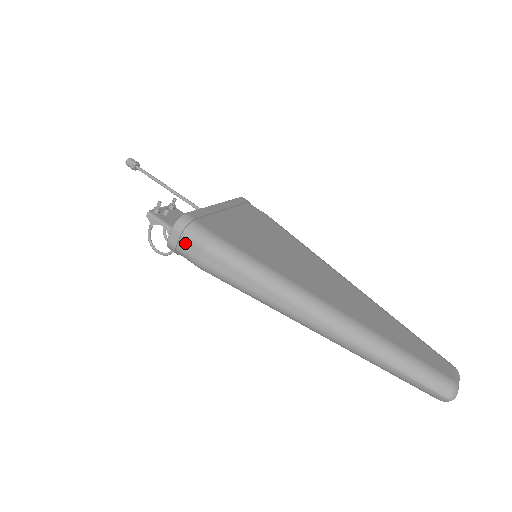
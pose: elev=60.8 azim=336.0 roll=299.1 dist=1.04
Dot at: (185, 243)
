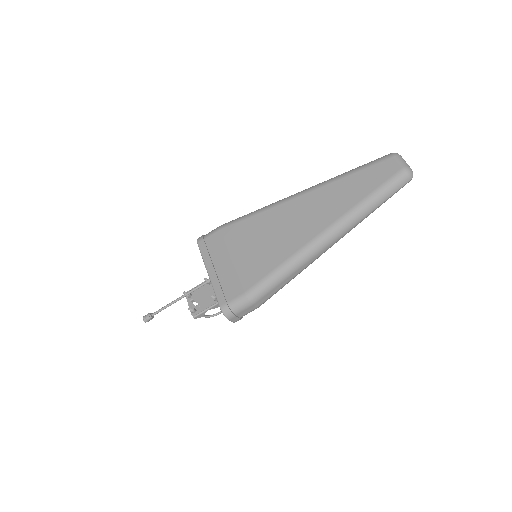
Dot at: (242, 314)
